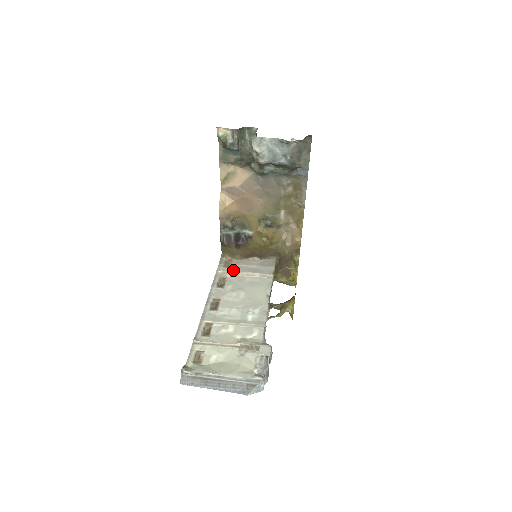
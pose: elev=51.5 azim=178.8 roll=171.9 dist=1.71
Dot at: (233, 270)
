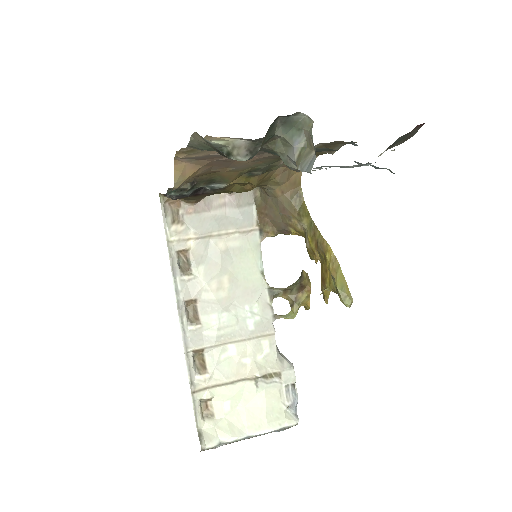
Dot at: (193, 230)
